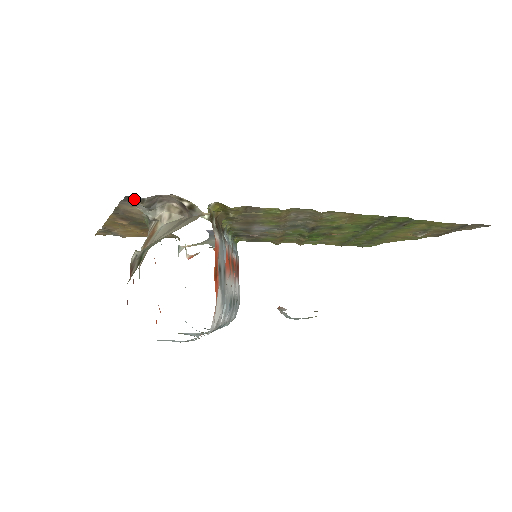
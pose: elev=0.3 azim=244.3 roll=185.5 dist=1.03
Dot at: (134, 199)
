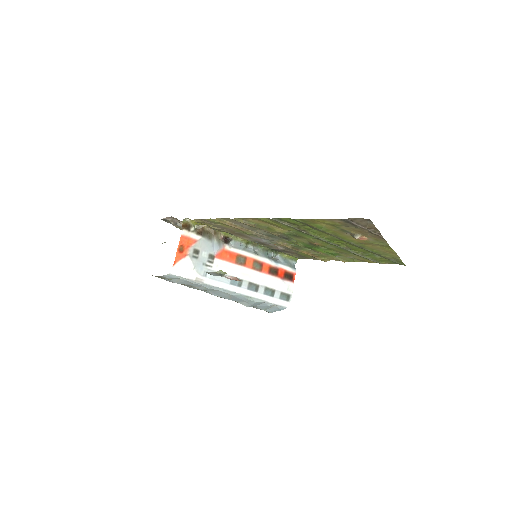
Dot at: (167, 221)
